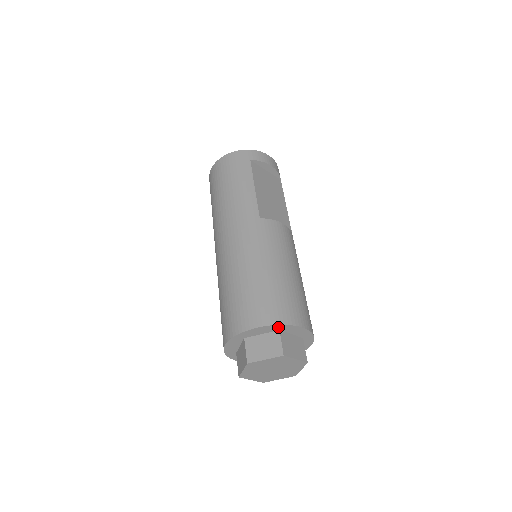
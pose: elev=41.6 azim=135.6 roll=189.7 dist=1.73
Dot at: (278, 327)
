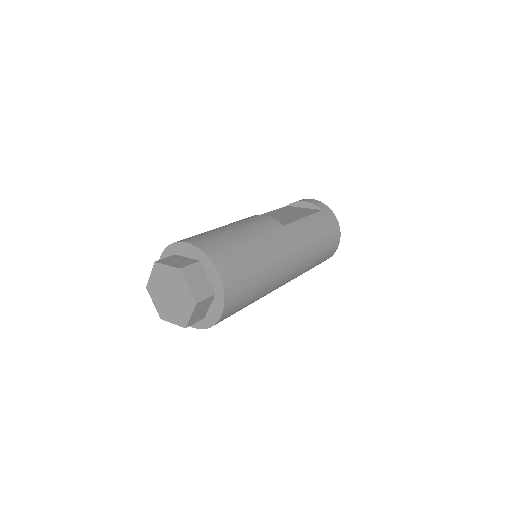
Dot at: (171, 250)
